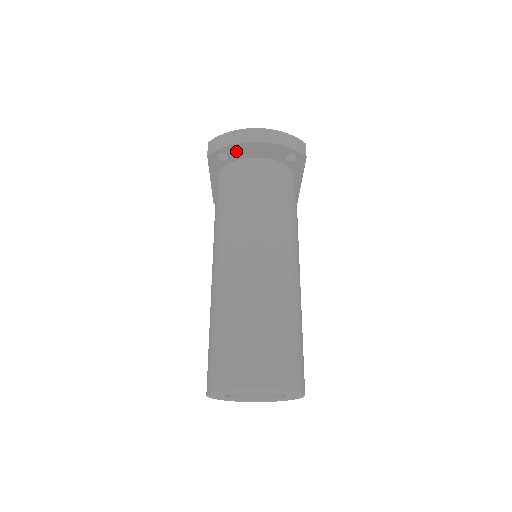
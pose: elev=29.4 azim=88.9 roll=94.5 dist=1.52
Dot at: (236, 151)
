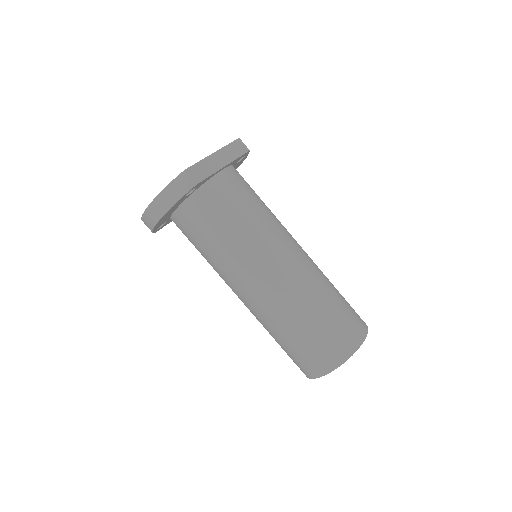
Dot at: (160, 224)
